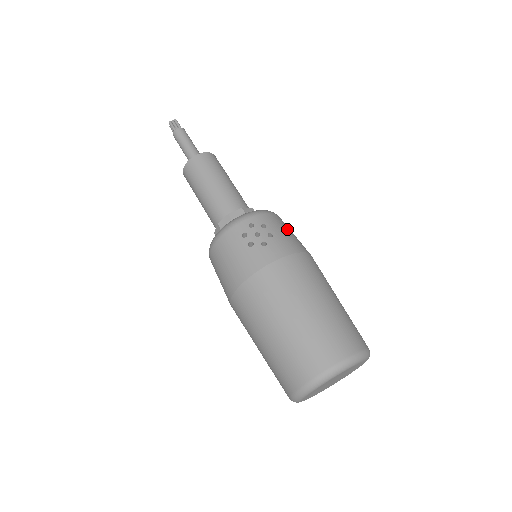
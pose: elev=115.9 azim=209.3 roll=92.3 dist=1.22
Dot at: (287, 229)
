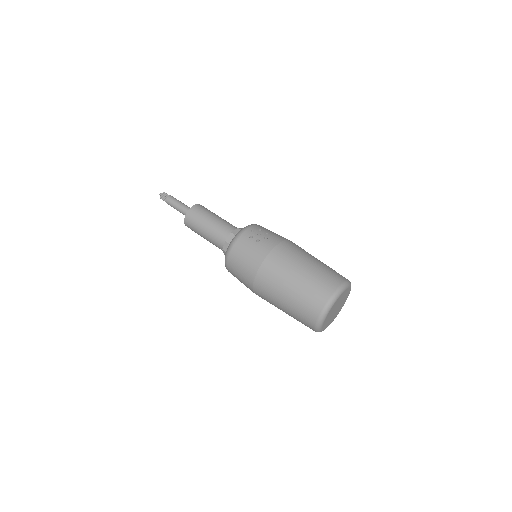
Dot at: occluded
